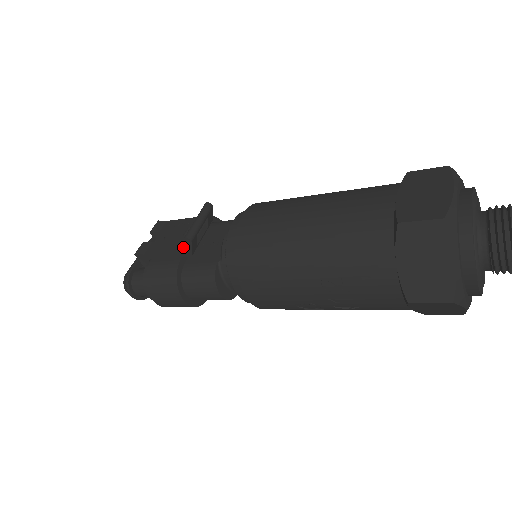
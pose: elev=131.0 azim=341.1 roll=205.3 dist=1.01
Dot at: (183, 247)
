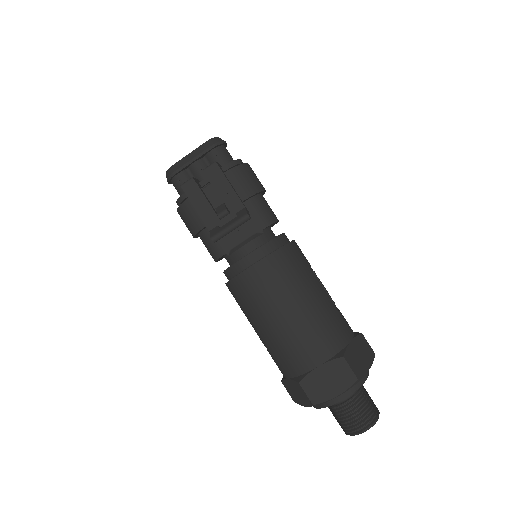
Dot at: (210, 233)
